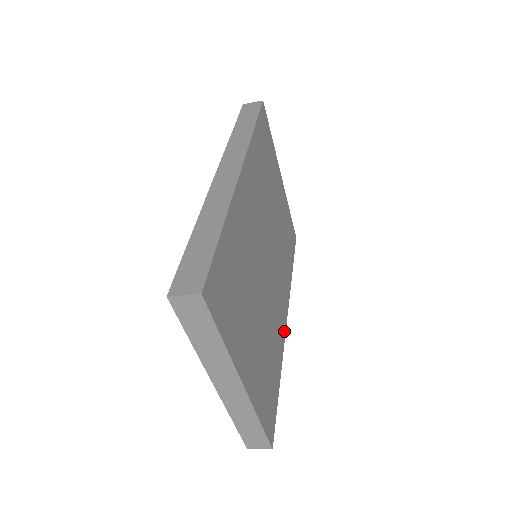
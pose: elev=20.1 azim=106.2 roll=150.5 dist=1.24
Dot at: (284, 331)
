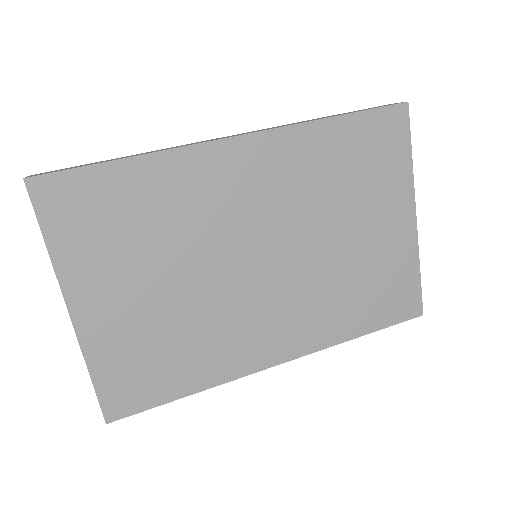
Dot at: (257, 366)
